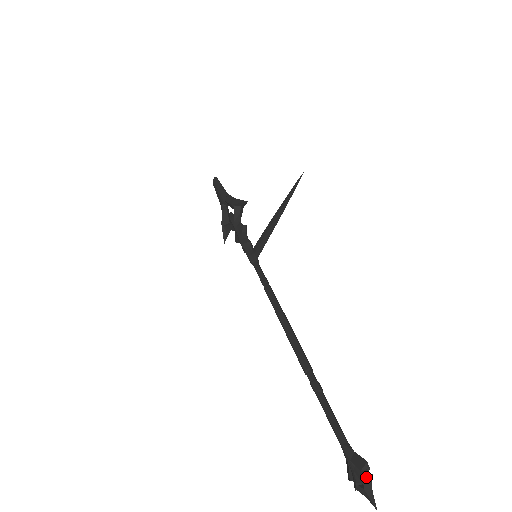
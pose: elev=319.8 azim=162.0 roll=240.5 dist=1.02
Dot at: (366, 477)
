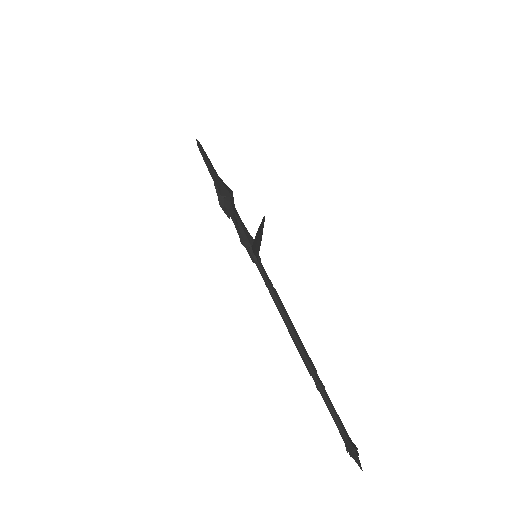
Dot at: (354, 457)
